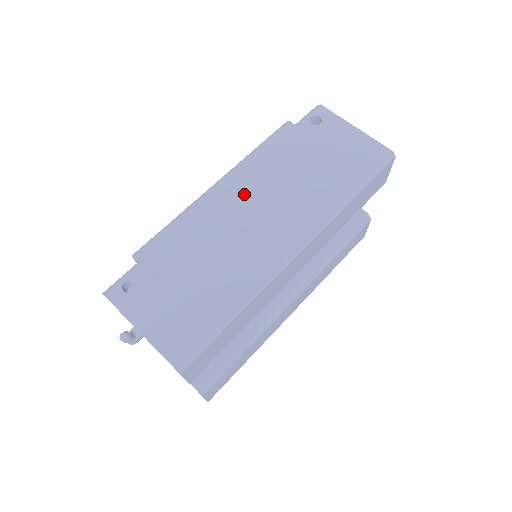
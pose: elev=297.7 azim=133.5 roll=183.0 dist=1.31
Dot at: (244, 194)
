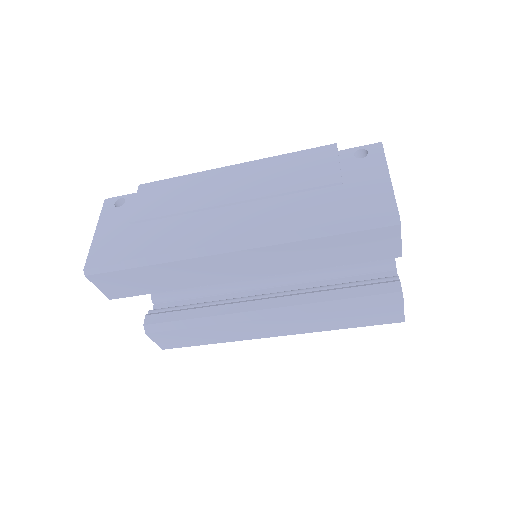
Dot at: (240, 182)
